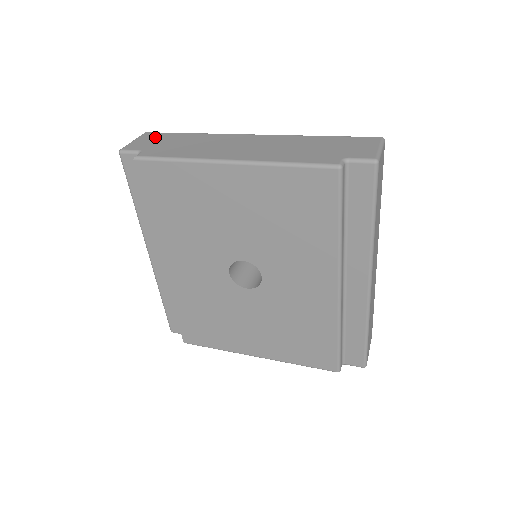
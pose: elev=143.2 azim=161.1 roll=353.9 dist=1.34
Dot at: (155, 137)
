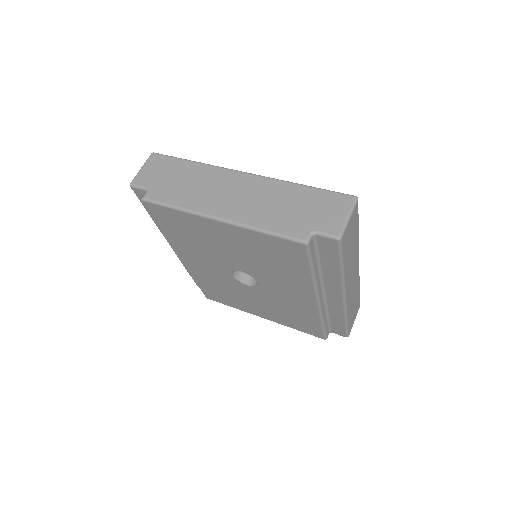
Dot at: (160, 165)
